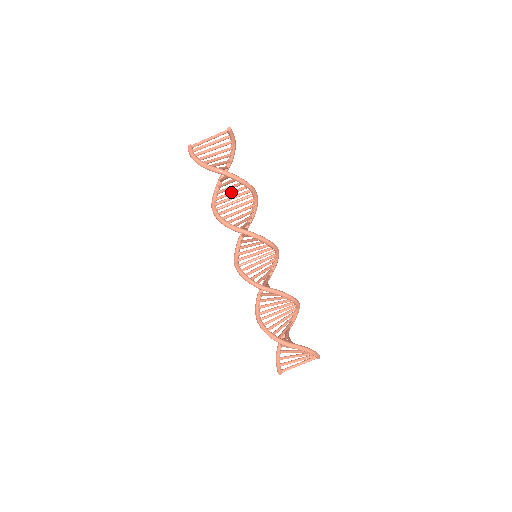
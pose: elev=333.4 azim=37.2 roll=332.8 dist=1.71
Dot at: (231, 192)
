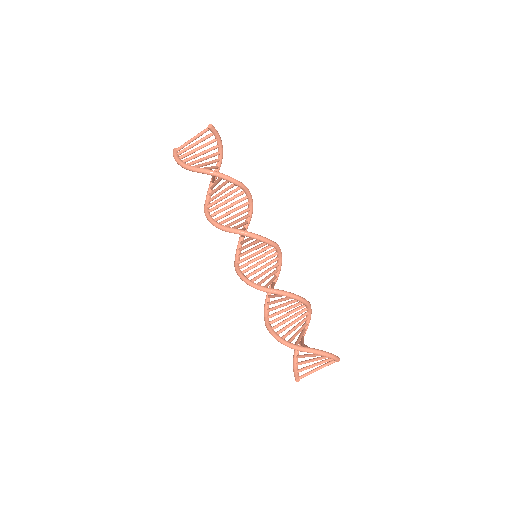
Dot at: (221, 191)
